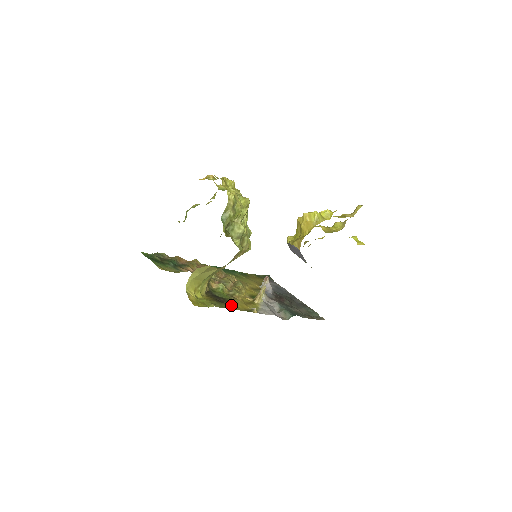
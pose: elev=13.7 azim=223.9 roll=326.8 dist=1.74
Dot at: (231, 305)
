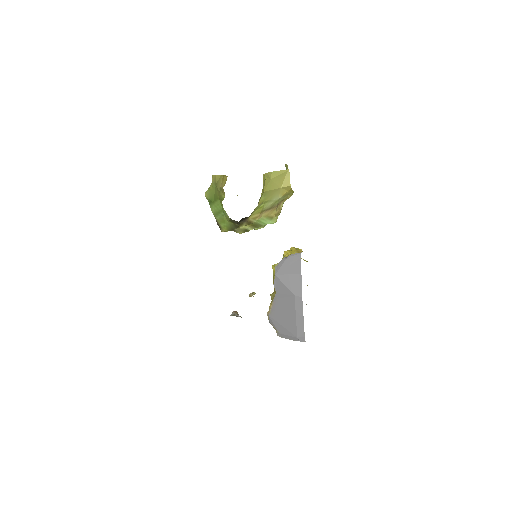
Dot at: occluded
